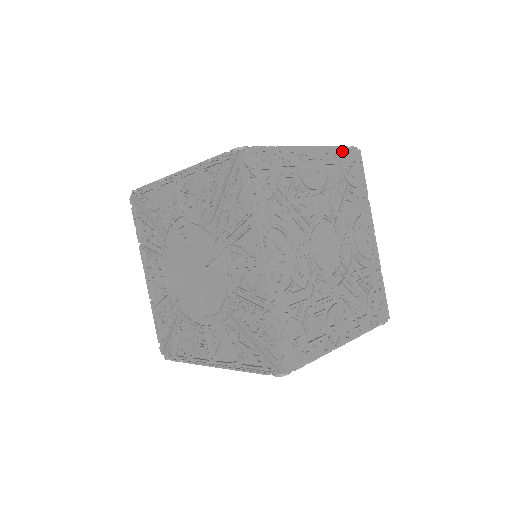
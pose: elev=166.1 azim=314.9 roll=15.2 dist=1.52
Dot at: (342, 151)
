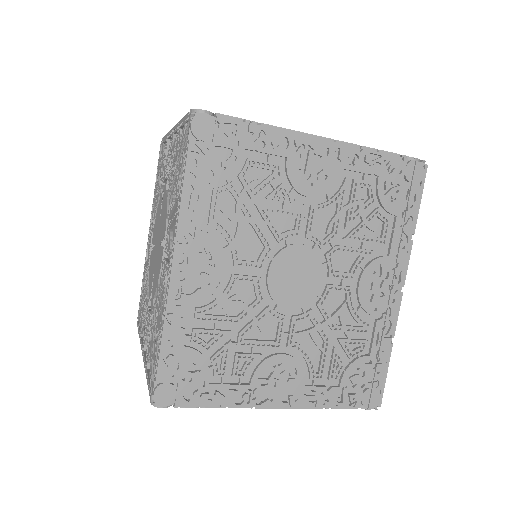
Dot at: (387, 159)
